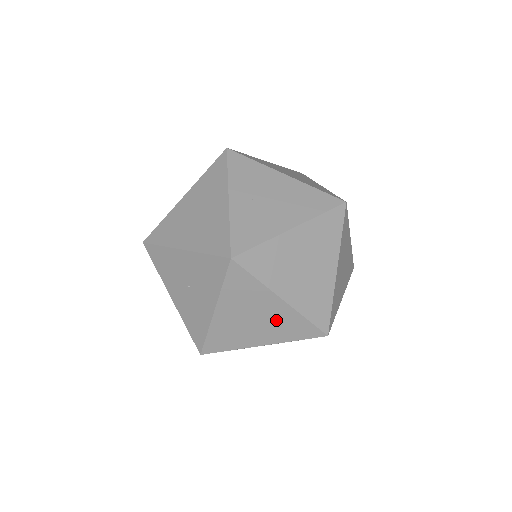
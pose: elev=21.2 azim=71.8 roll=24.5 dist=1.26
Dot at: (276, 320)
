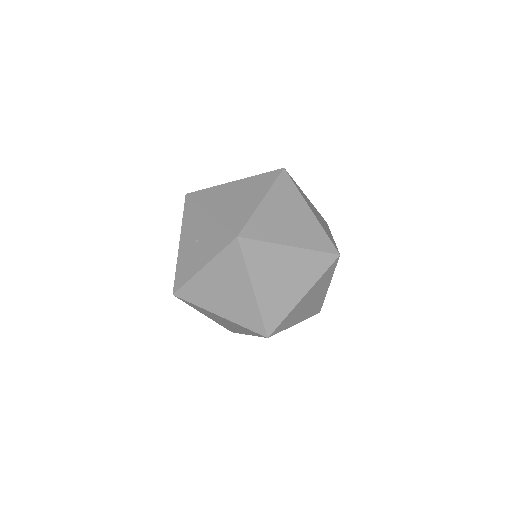
Dot at: (240, 302)
